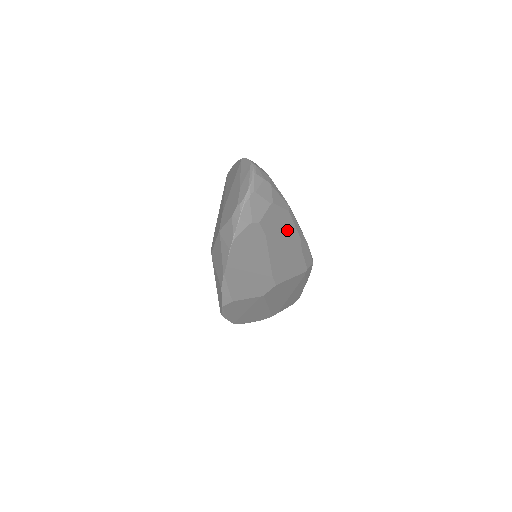
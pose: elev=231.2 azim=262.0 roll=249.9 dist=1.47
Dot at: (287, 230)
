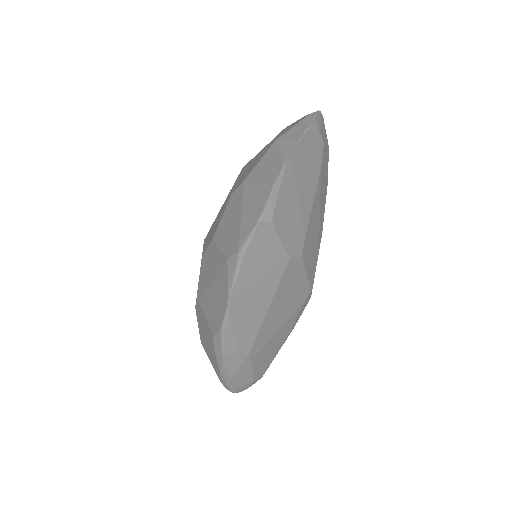
Dot at: (323, 201)
